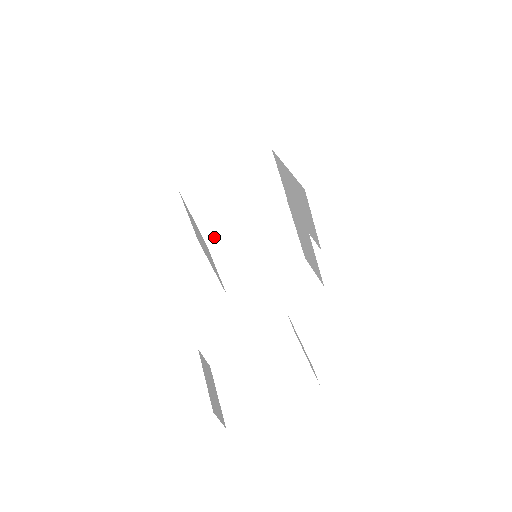
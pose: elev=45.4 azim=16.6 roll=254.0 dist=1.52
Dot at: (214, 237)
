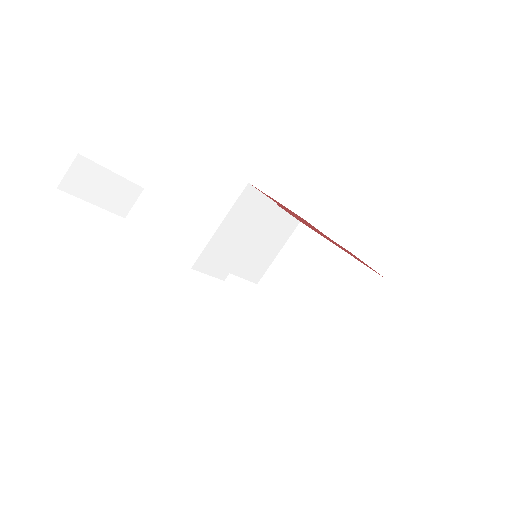
Dot at: (268, 286)
